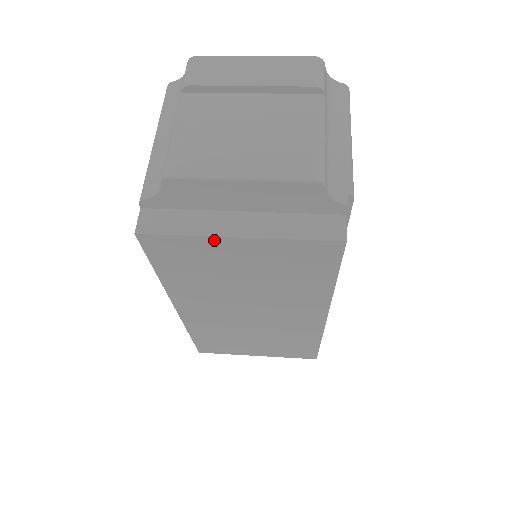
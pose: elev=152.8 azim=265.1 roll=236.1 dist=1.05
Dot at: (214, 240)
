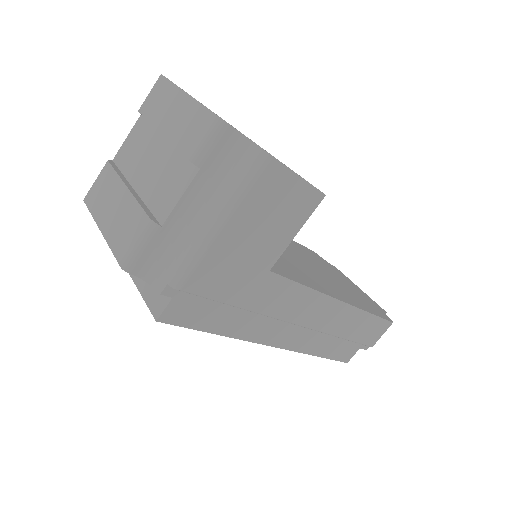
Dot at: occluded
